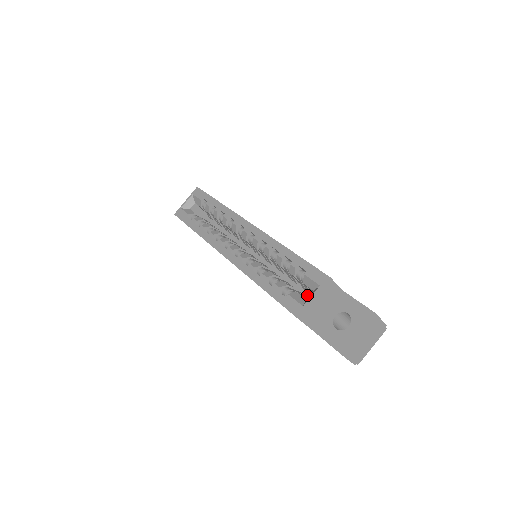
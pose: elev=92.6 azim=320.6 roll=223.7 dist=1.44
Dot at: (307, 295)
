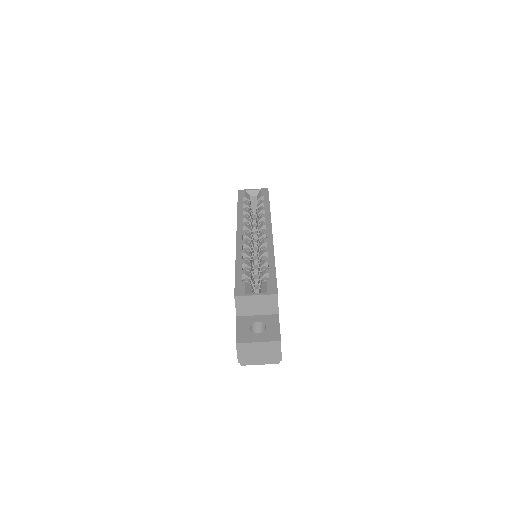
Dot at: occluded
